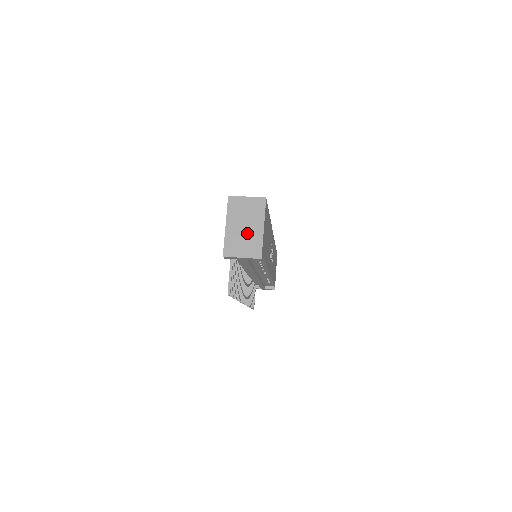
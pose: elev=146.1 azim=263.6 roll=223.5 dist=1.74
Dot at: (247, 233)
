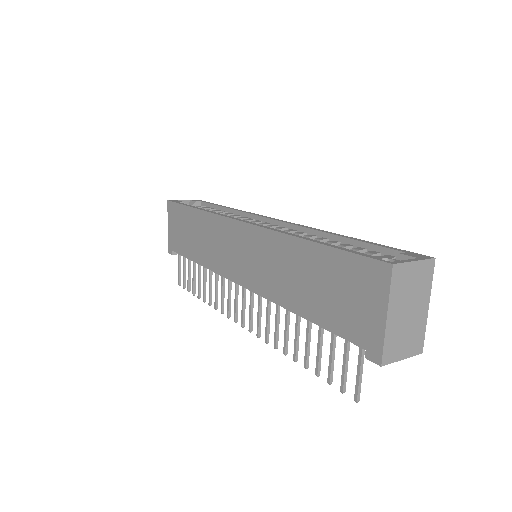
Dot at: (411, 321)
